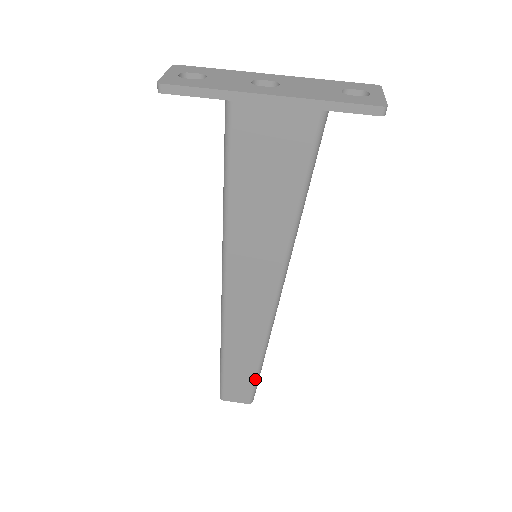
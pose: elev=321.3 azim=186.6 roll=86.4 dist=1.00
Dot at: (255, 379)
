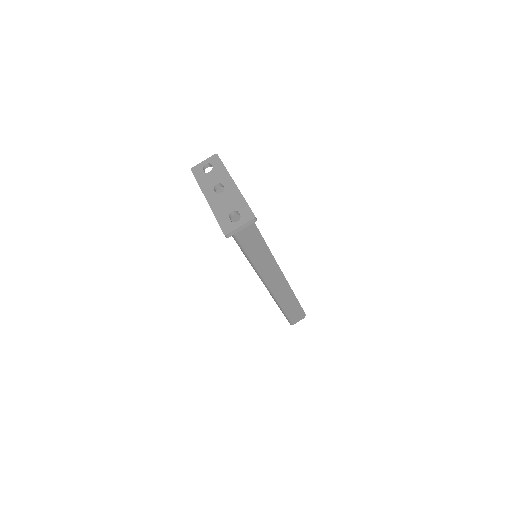
Dot at: (284, 314)
